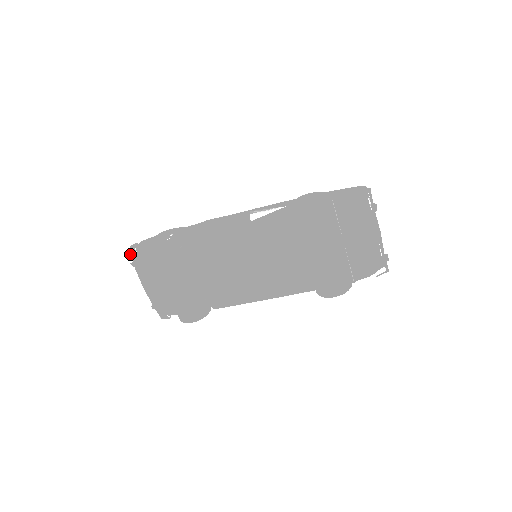
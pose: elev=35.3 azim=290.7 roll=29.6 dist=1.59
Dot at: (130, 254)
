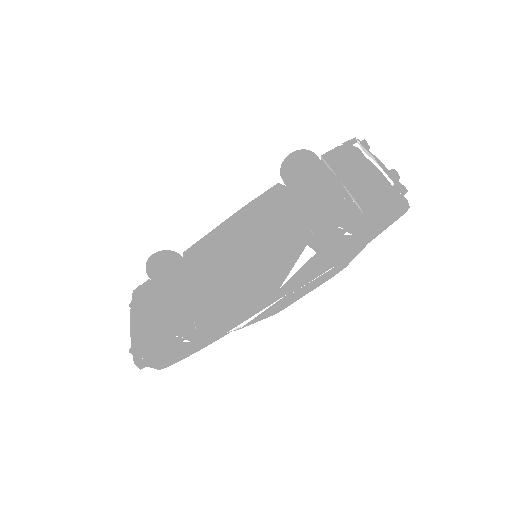
Dot at: (132, 295)
